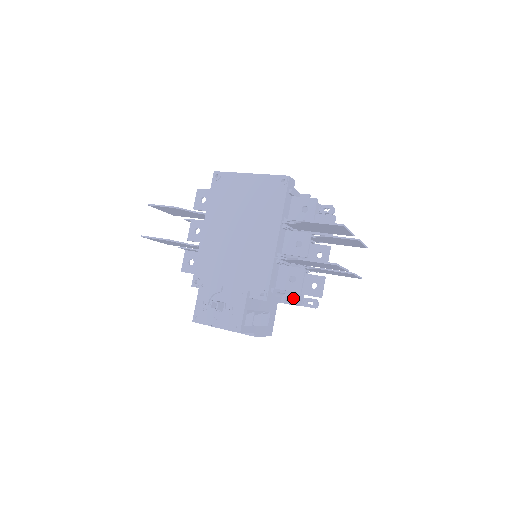
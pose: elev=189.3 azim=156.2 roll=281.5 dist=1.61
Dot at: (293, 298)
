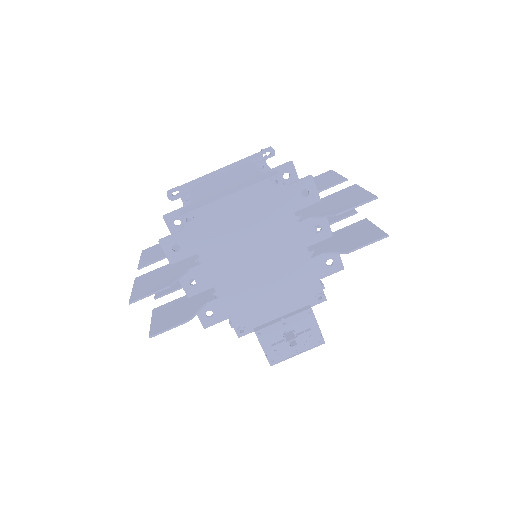
Dot at: occluded
